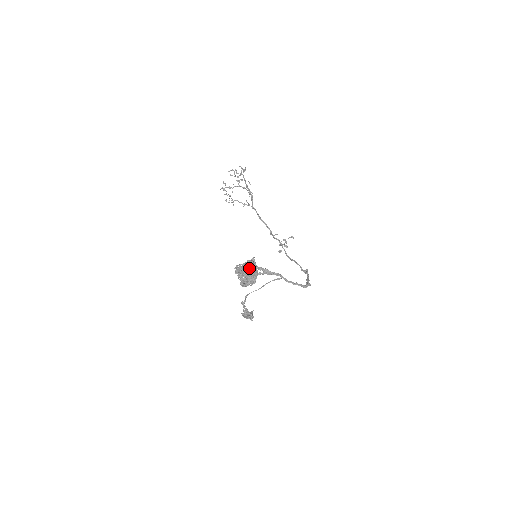
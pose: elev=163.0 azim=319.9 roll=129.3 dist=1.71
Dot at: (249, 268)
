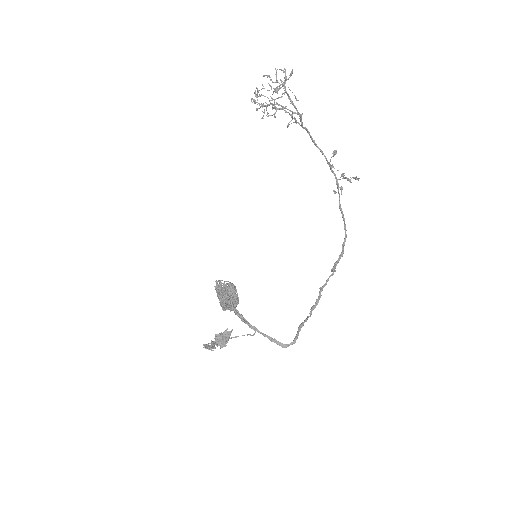
Dot at: (224, 299)
